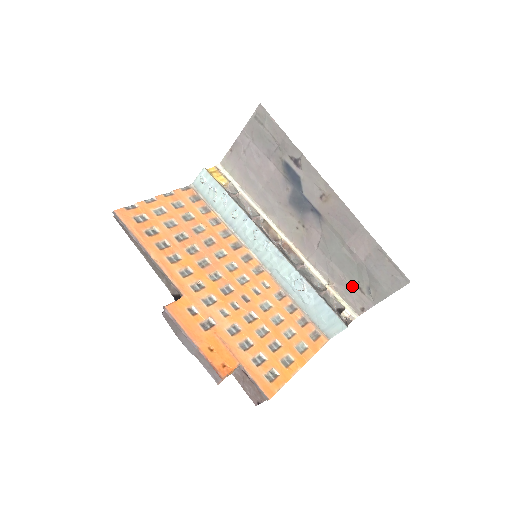
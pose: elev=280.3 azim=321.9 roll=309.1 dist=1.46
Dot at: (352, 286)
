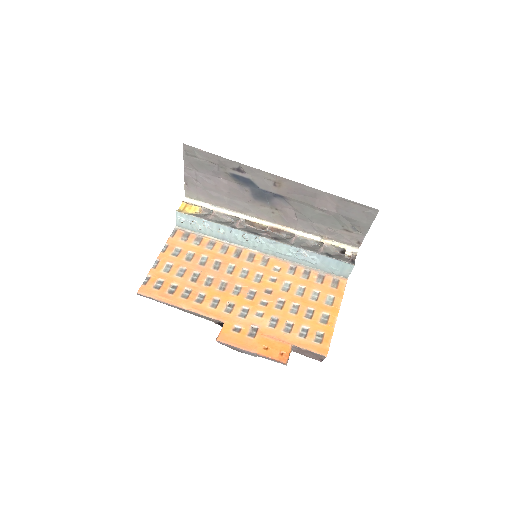
Dot at: (340, 232)
